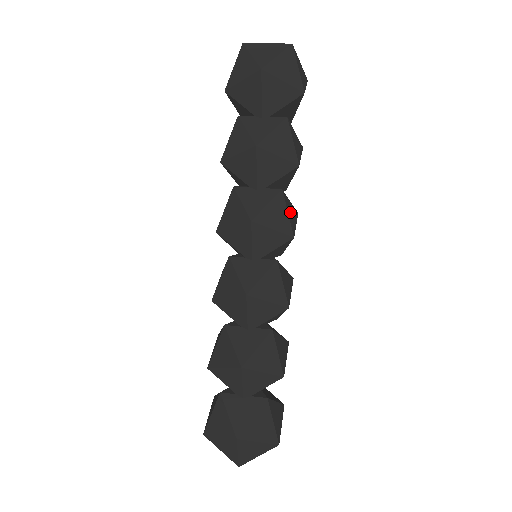
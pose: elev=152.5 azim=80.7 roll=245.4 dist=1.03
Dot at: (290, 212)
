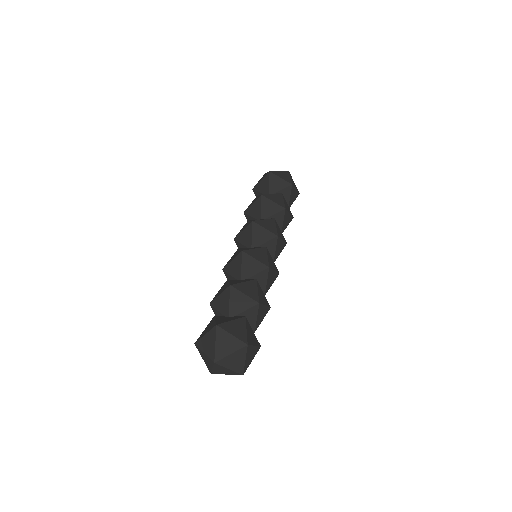
Dot at: (279, 230)
